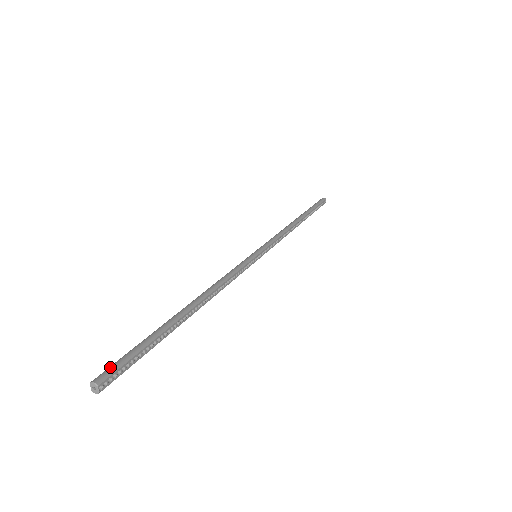
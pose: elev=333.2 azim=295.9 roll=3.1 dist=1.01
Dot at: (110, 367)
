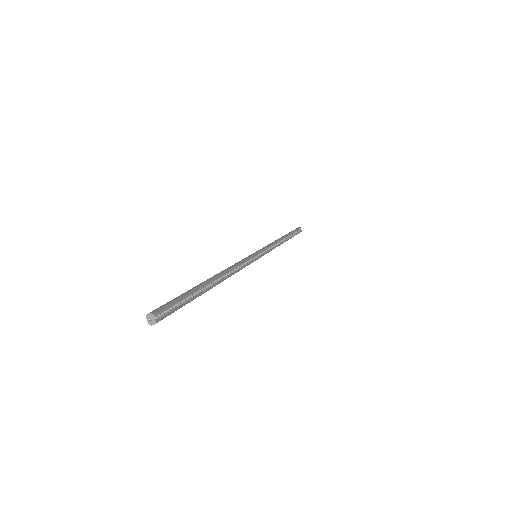
Dot at: (159, 307)
